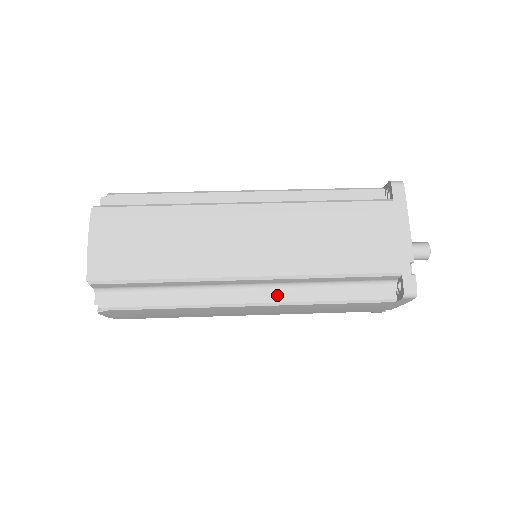
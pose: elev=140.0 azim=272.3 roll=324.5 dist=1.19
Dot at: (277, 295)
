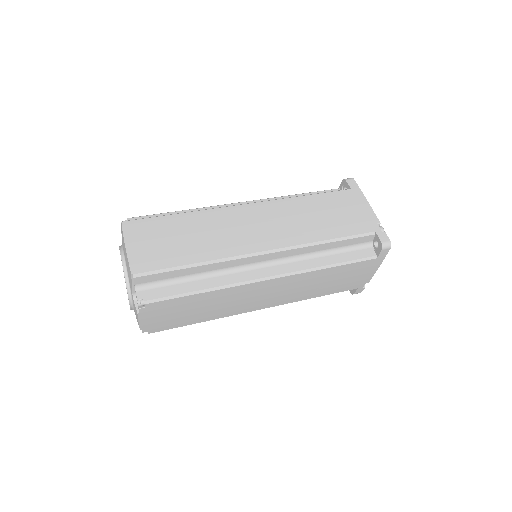
Dot at: (288, 267)
